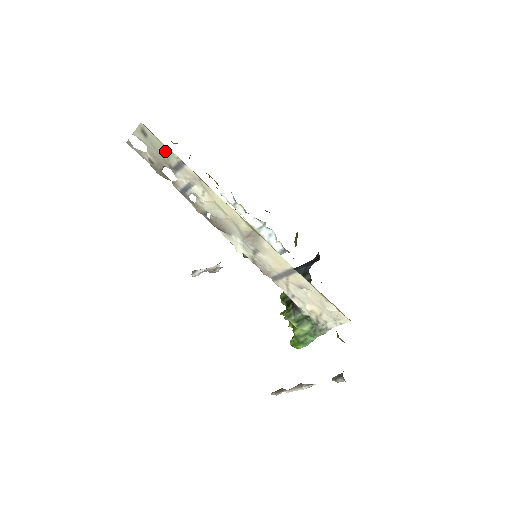
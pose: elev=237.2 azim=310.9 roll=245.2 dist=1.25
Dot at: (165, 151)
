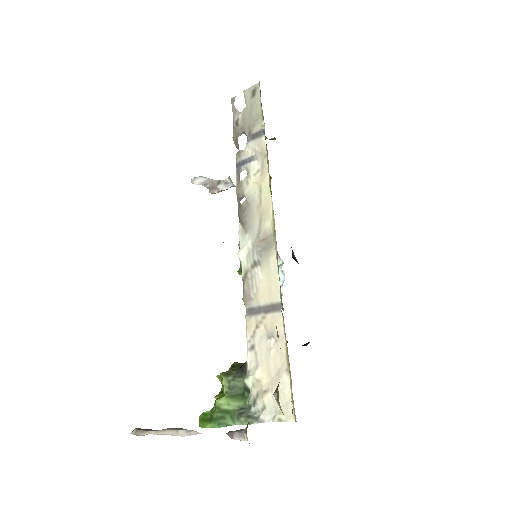
Dot at: (257, 116)
